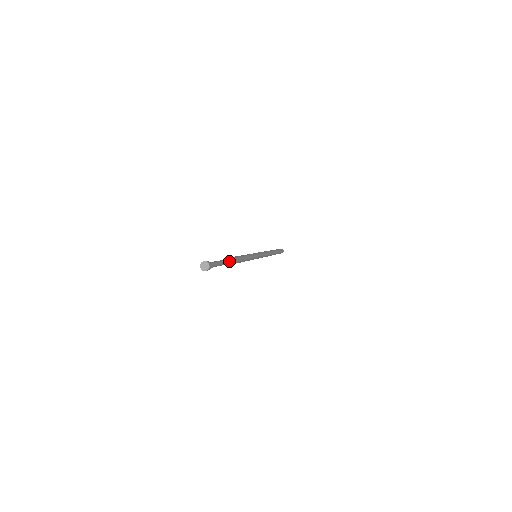
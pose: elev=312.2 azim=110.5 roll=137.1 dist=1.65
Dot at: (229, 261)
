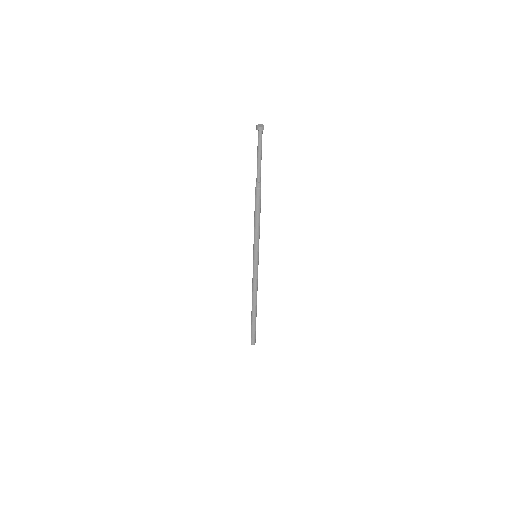
Dot at: (259, 176)
